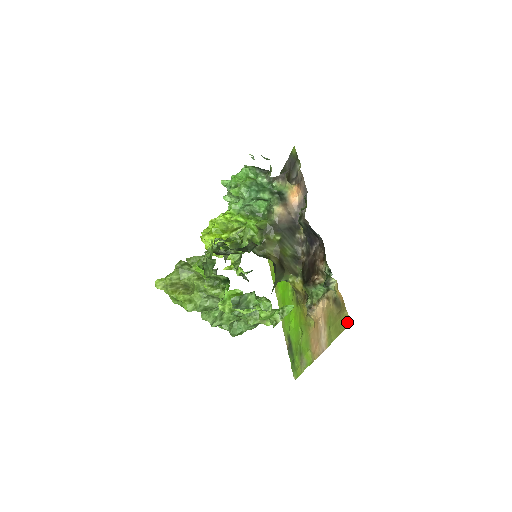
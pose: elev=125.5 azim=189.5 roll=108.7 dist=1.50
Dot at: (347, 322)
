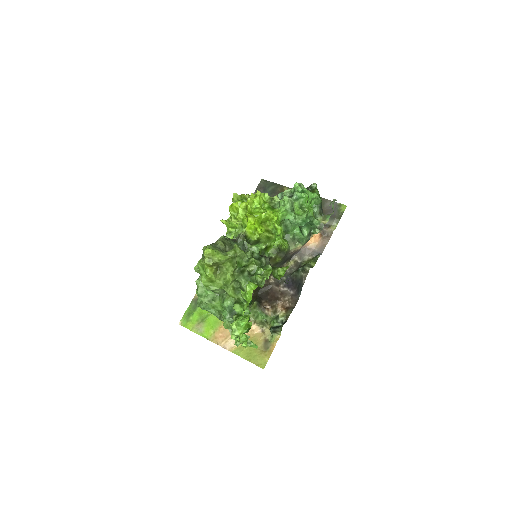
Dot at: (262, 364)
